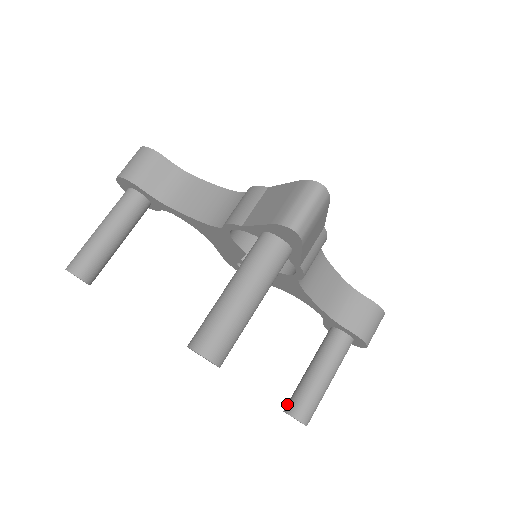
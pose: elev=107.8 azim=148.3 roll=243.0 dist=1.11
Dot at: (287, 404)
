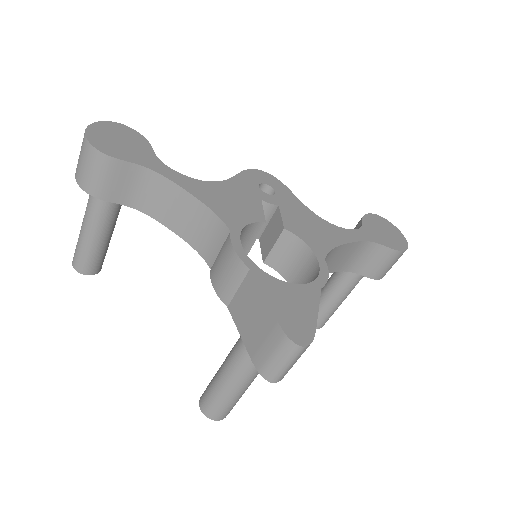
Dot at: occluded
